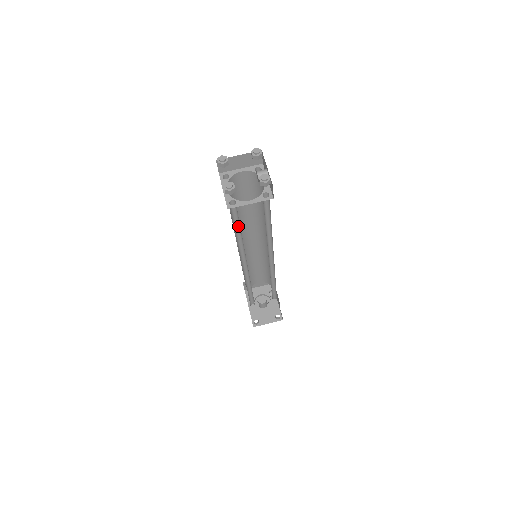
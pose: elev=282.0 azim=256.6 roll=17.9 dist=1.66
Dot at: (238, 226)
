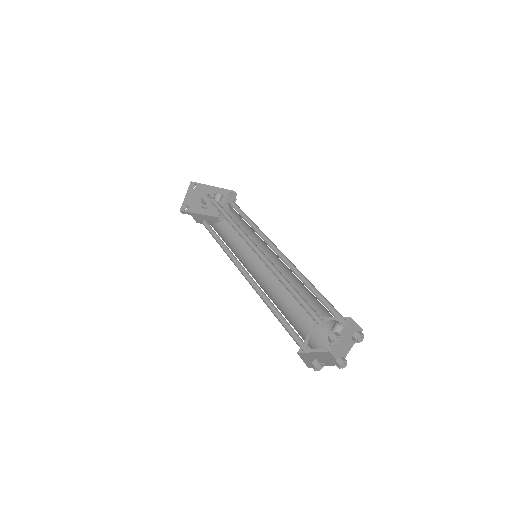
Dot at: (301, 317)
